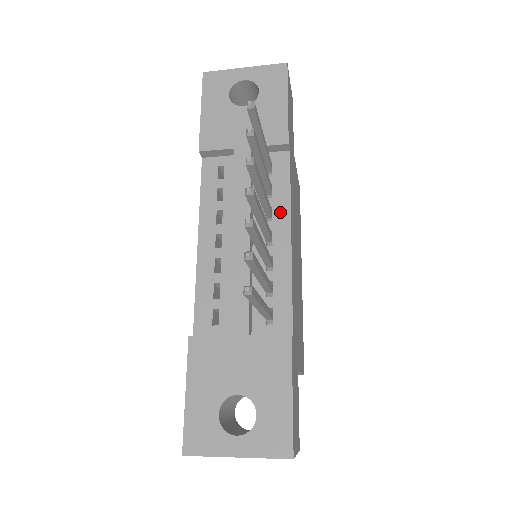
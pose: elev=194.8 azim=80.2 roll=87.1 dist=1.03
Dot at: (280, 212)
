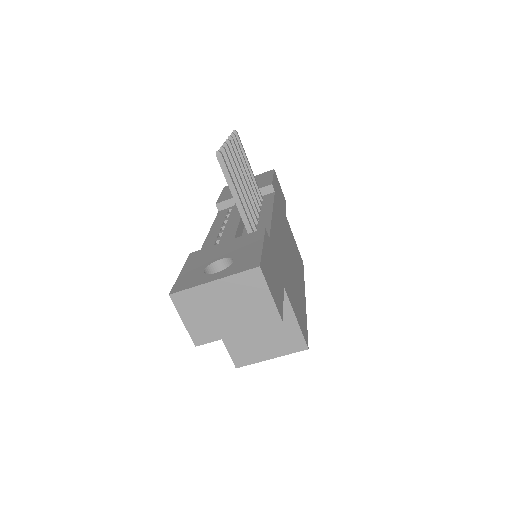
Dot at: (266, 208)
